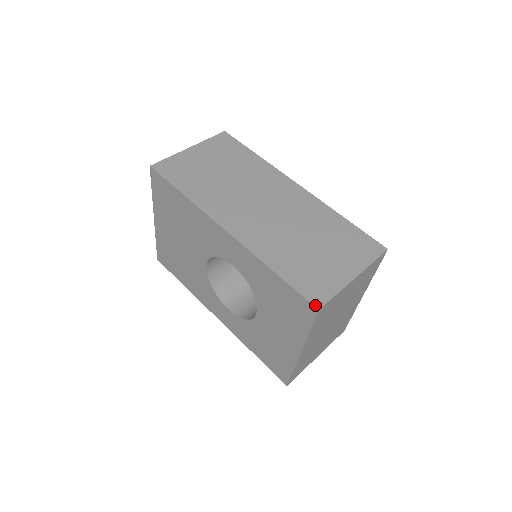
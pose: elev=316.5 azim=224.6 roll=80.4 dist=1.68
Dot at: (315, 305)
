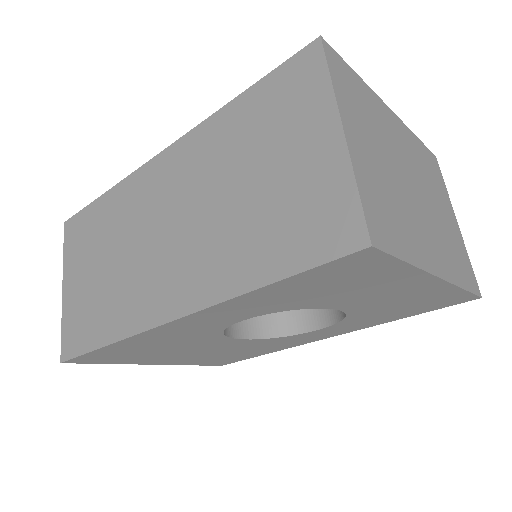
Dot at: (358, 248)
